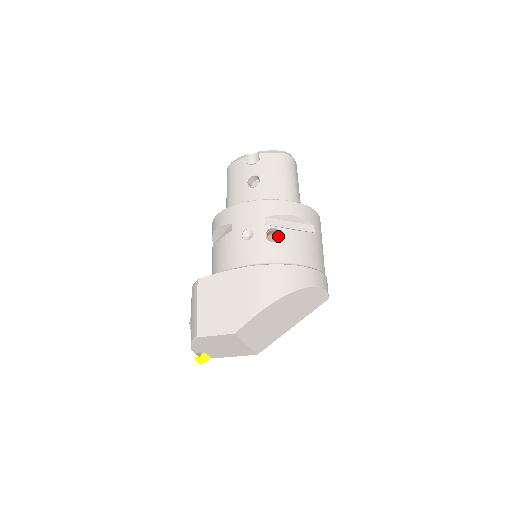
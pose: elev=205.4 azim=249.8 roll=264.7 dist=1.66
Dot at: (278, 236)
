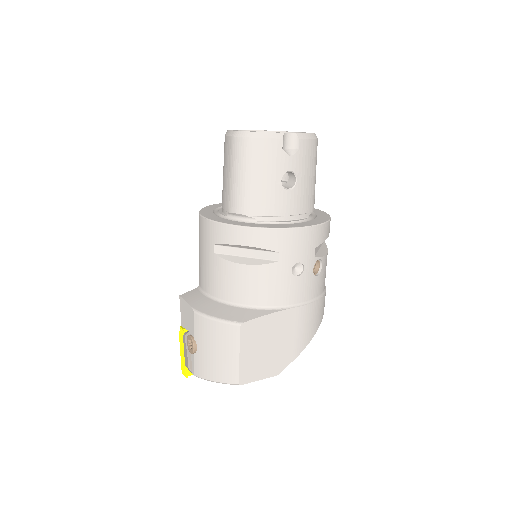
Dot at: (315, 263)
